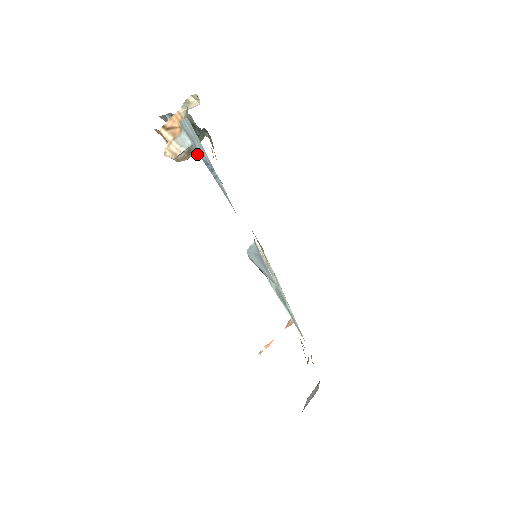
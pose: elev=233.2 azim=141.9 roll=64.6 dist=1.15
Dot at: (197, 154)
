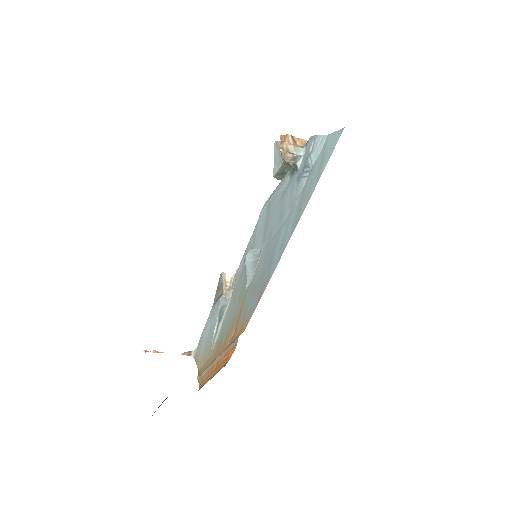
Dot at: (297, 164)
